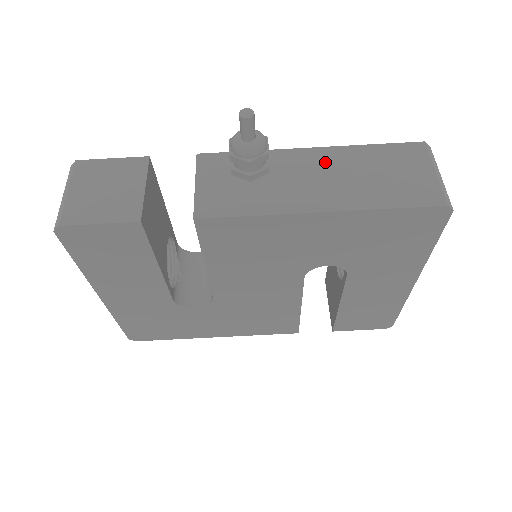
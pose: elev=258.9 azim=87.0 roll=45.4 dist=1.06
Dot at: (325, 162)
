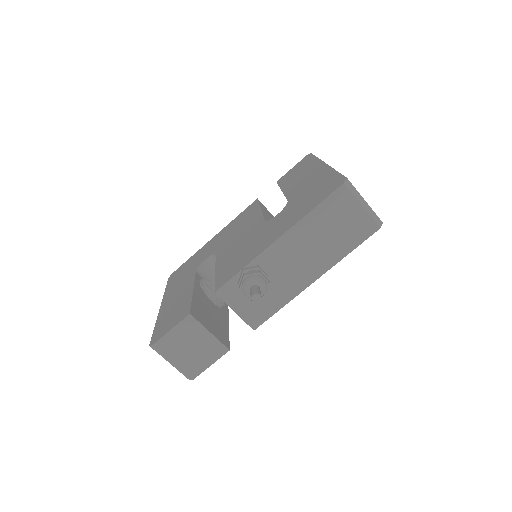
Dot at: (294, 245)
